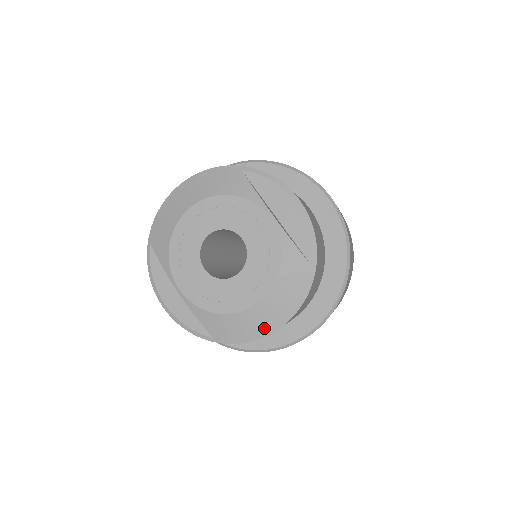
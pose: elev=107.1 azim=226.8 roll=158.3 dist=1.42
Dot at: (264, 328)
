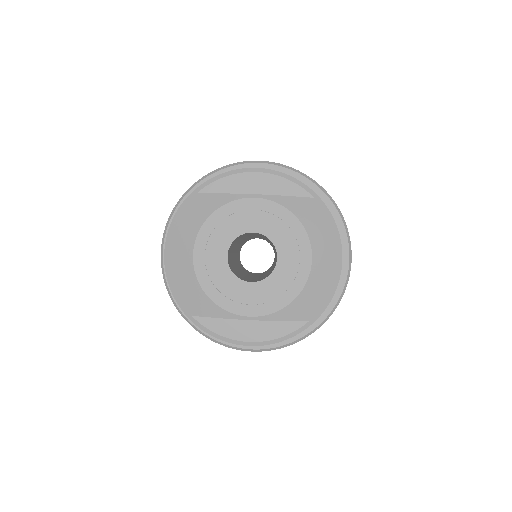
Dot at: (333, 272)
